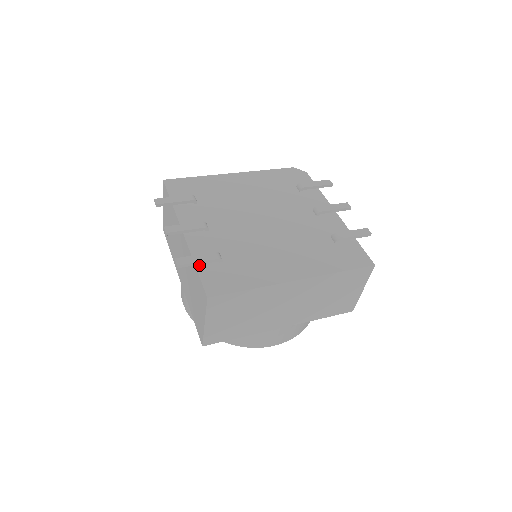
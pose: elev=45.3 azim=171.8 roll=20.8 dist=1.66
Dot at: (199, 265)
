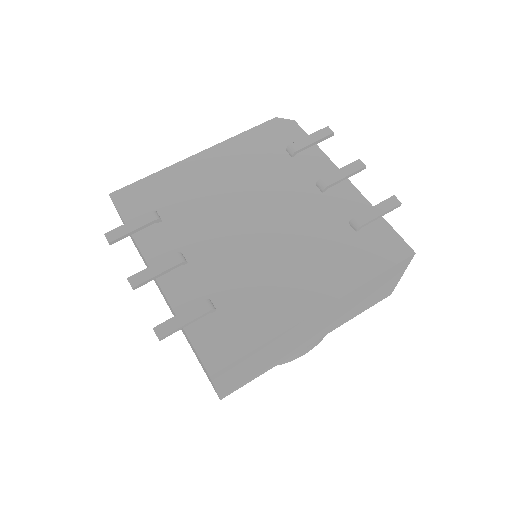
Dot at: (187, 325)
